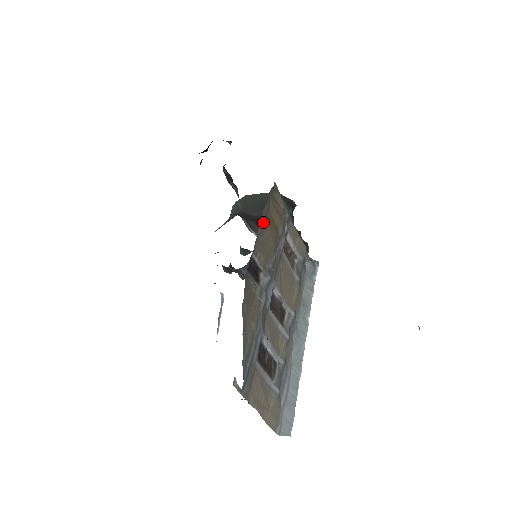
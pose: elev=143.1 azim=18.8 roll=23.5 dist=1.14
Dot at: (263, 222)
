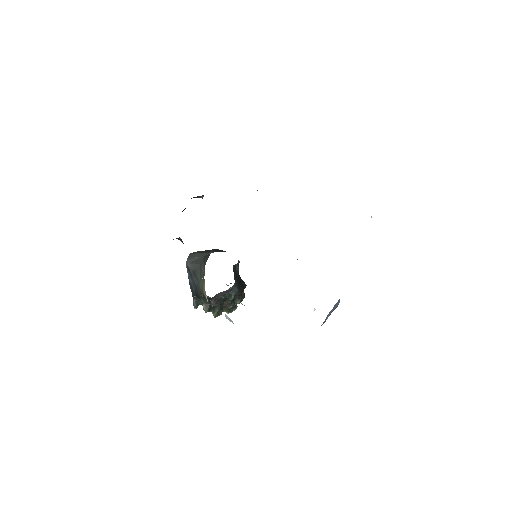
Dot at: occluded
